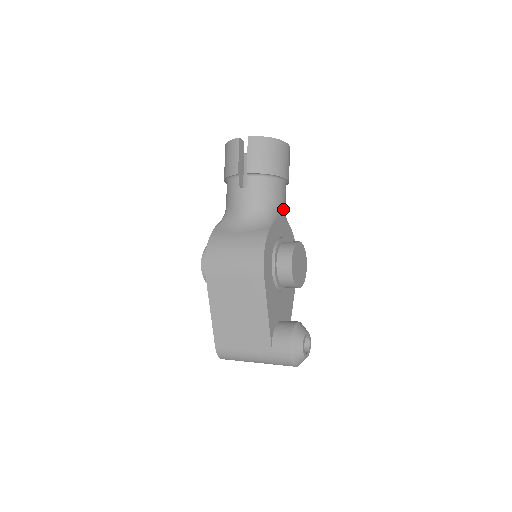
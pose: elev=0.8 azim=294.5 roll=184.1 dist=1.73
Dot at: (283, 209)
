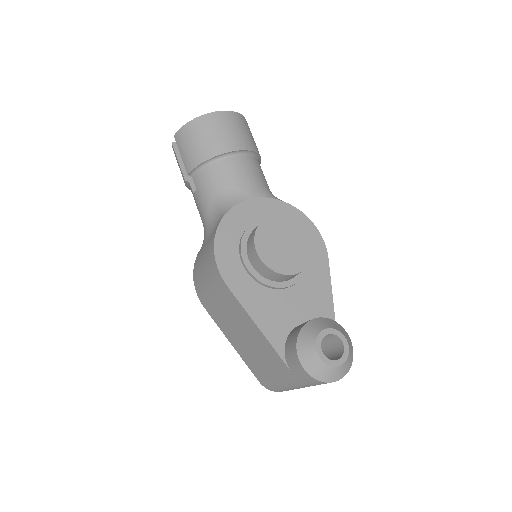
Dot at: (248, 187)
